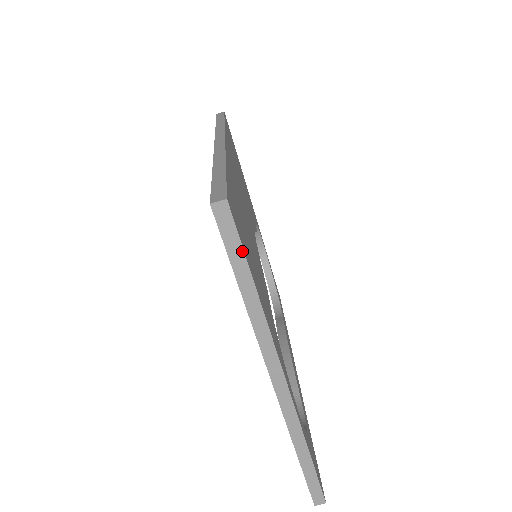
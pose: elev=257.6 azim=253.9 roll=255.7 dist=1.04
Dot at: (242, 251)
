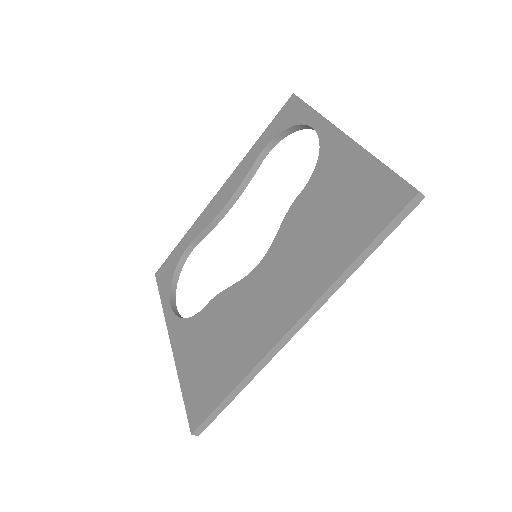
Dot at: occluded
